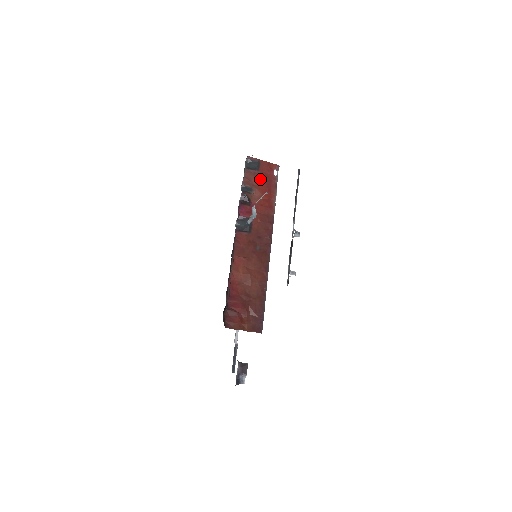
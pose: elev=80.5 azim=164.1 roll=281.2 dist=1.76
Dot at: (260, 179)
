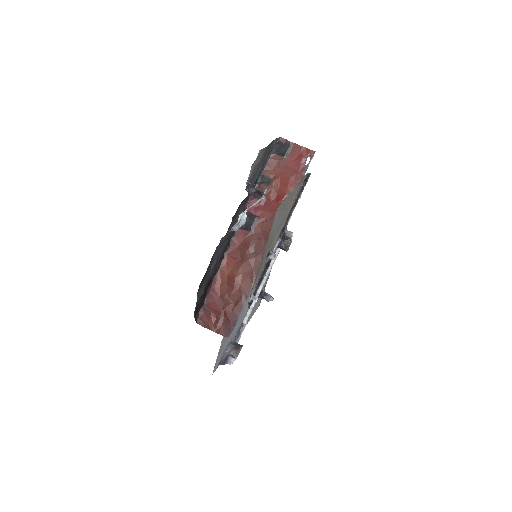
Dot at: (285, 168)
